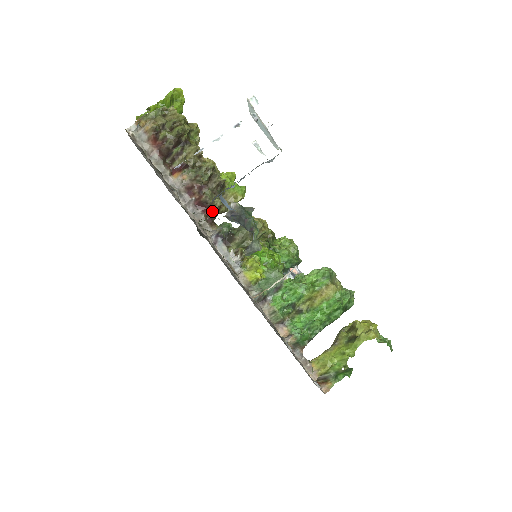
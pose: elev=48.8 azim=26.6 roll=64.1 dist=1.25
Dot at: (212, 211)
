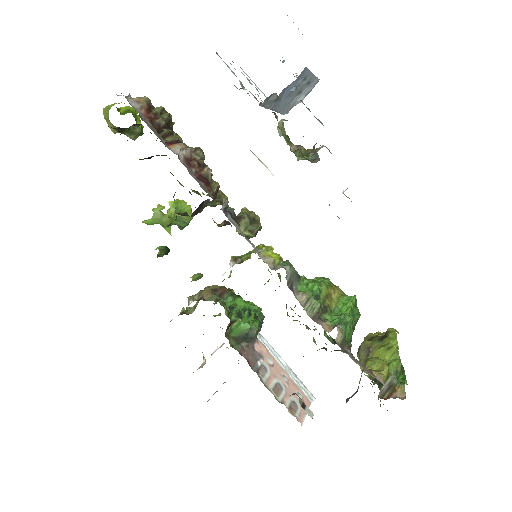
Dot at: (212, 190)
